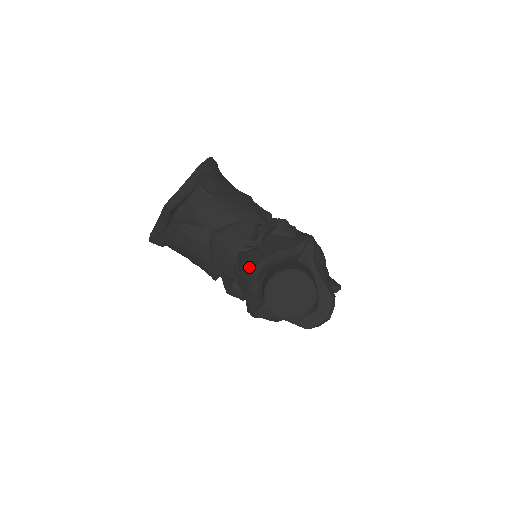
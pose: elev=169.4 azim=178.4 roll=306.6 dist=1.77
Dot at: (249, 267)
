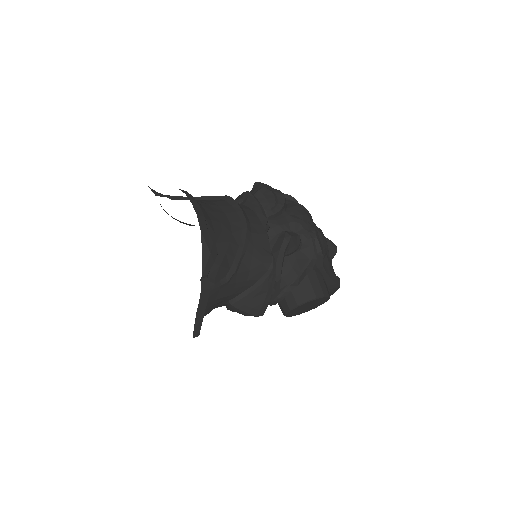
Dot at: occluded
